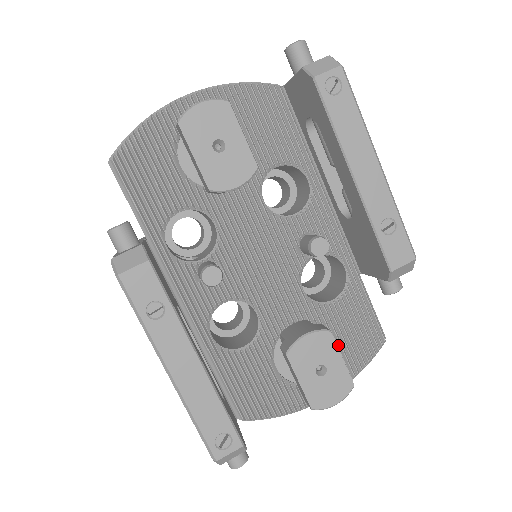
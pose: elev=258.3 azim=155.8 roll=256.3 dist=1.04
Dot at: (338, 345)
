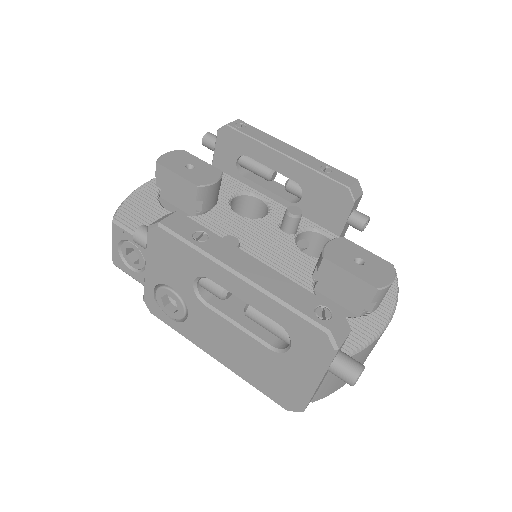
Dot at: occluded
